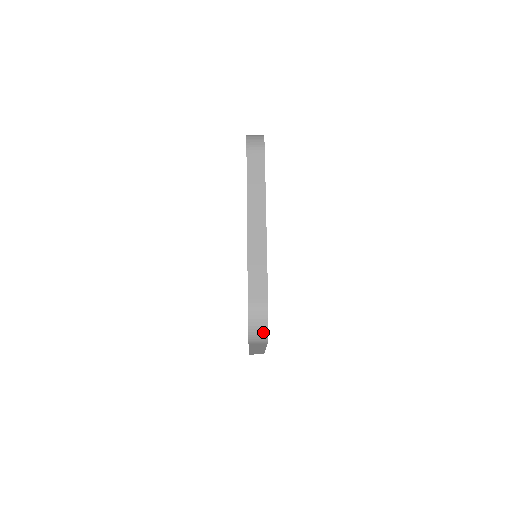
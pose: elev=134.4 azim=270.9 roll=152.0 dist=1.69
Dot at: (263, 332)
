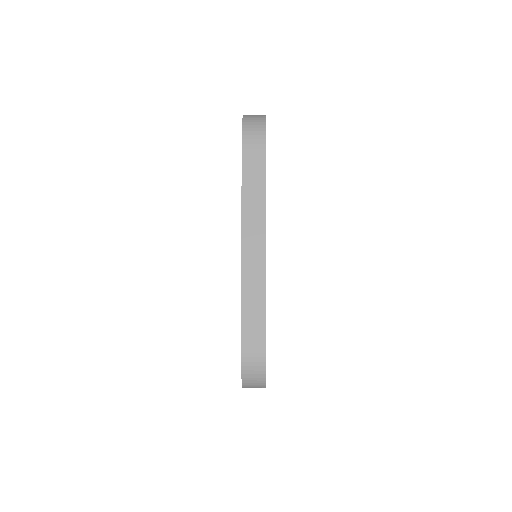
Dot at: (260, 383)
